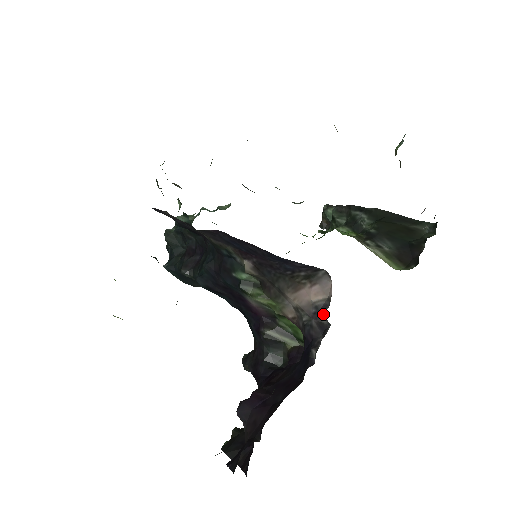
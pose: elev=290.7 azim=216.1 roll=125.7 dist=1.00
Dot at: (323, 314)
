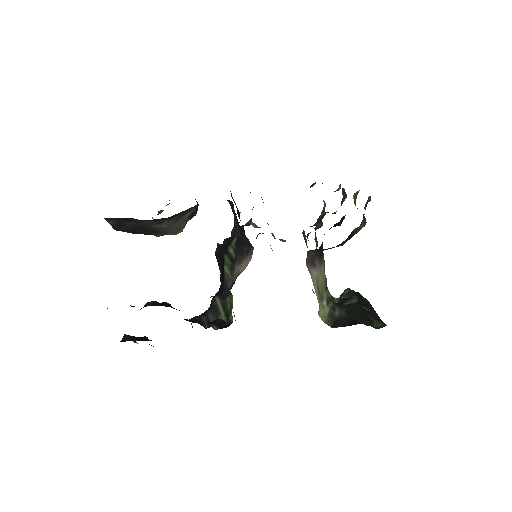
Dot at: (235, 280)
